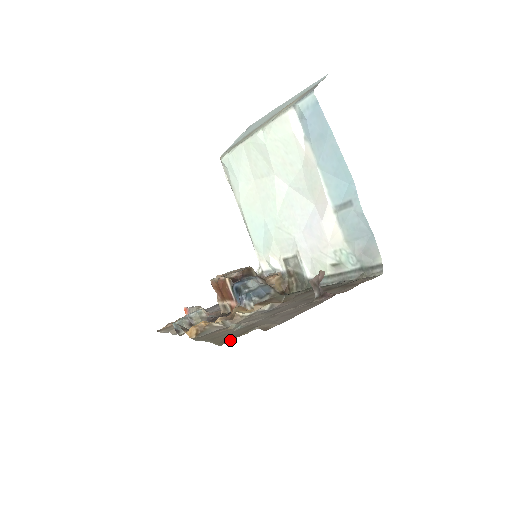
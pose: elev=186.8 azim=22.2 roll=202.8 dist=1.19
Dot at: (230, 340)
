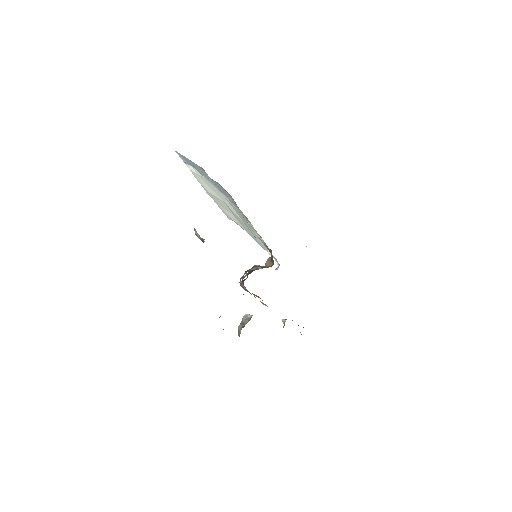
Dot at: occluded
